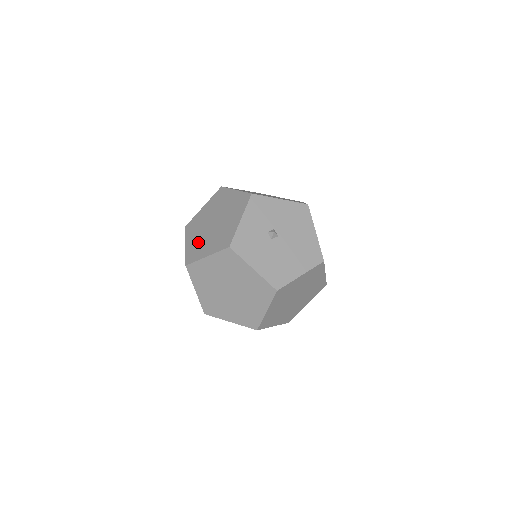
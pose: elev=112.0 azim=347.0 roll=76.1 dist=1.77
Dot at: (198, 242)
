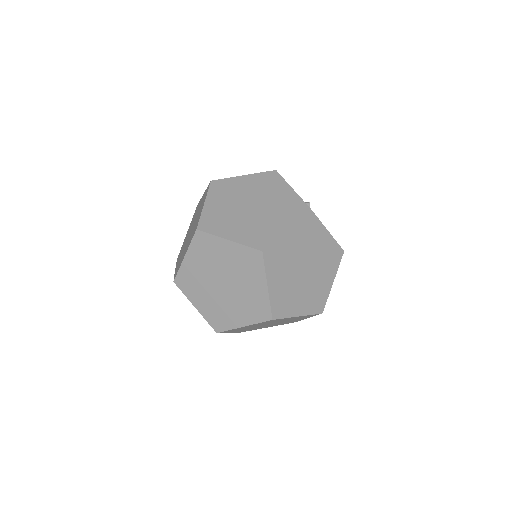
Dot at: (251, 227)
